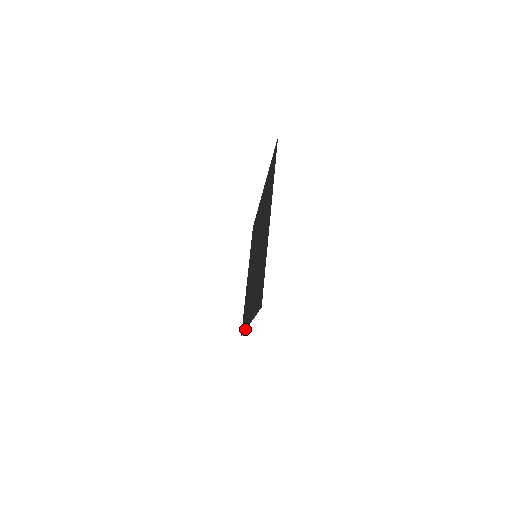
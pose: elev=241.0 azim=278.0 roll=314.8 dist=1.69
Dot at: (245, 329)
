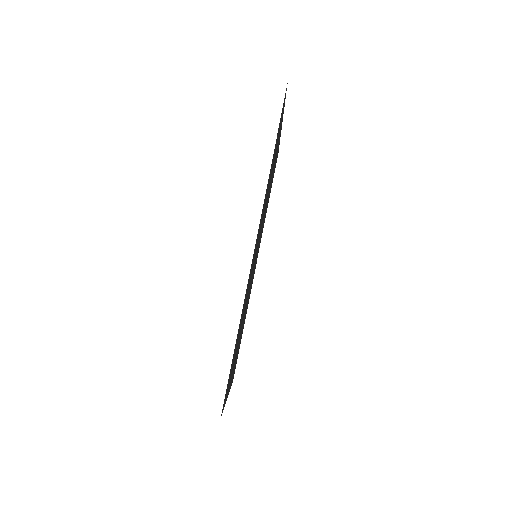
Dot at: occluded
